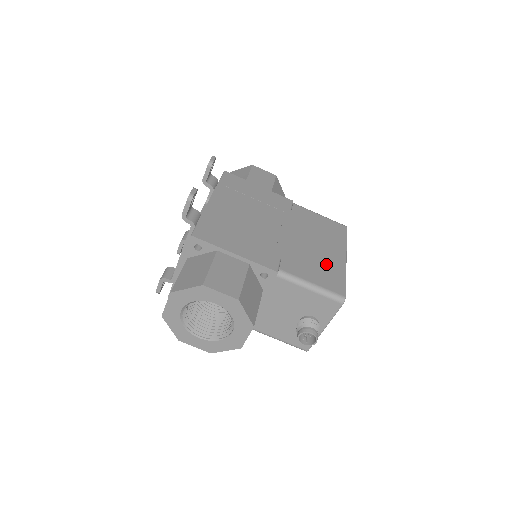
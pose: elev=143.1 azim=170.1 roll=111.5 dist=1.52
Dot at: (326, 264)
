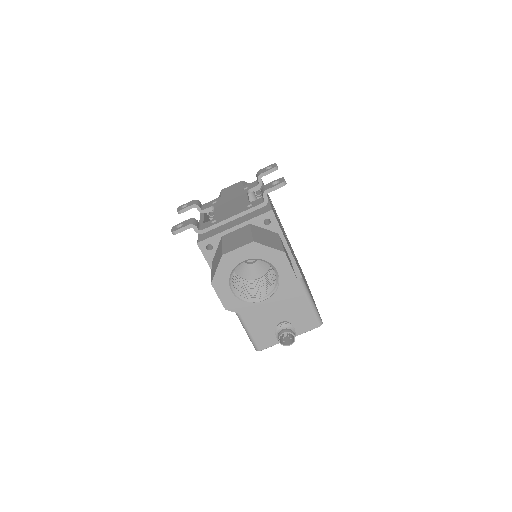
Dot at: occluded
